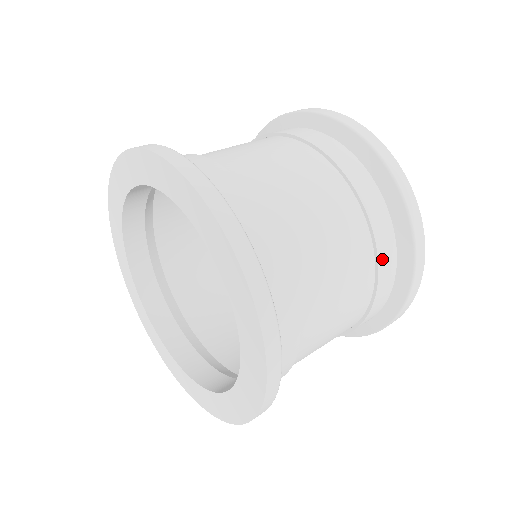
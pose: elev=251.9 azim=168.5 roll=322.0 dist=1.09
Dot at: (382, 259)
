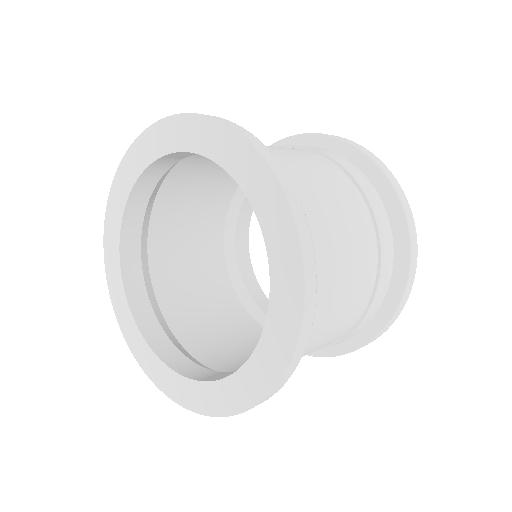
Dot at: (349, 170)
